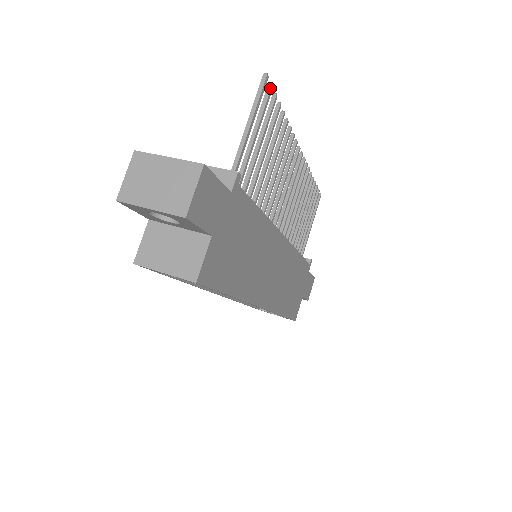
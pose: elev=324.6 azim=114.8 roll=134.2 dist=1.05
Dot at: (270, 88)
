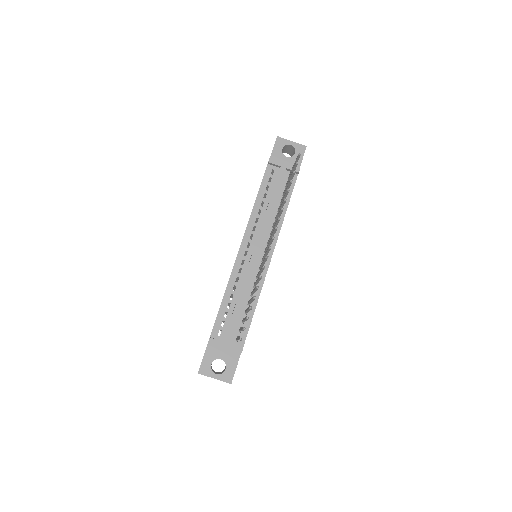
Dot at: occluded
